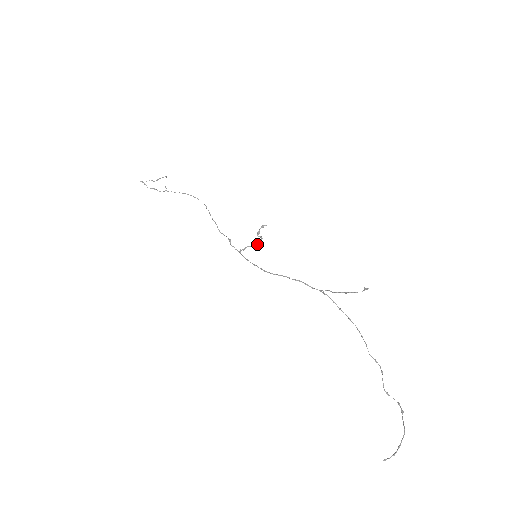
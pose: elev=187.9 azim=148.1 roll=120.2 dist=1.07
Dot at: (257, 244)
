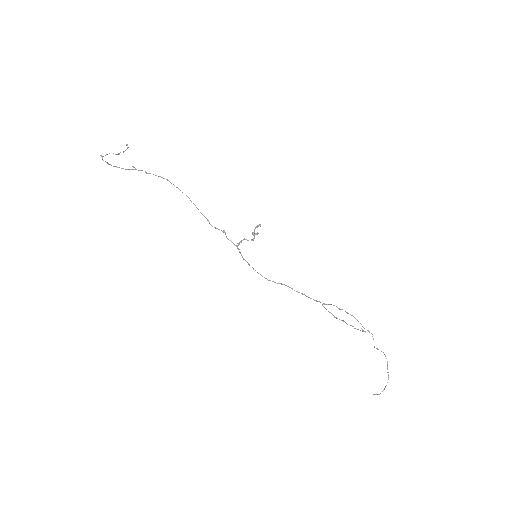
Dot at: occluded
